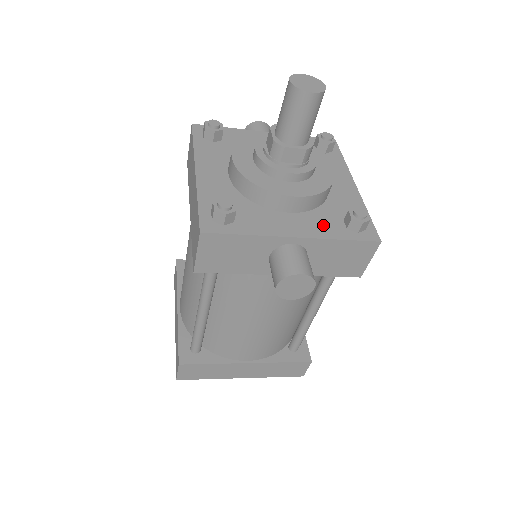
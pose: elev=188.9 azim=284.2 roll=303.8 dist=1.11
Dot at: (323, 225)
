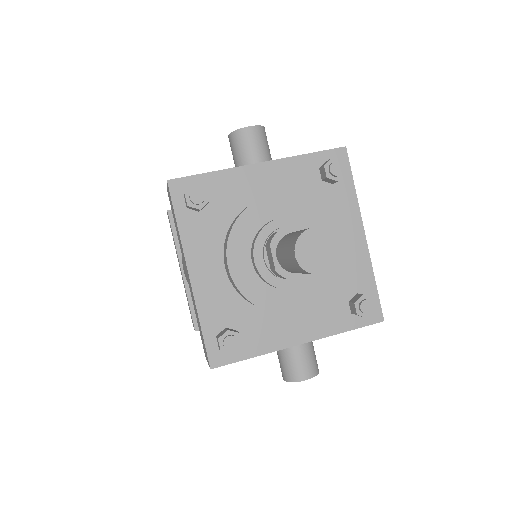
Dot at: (328, 317)
